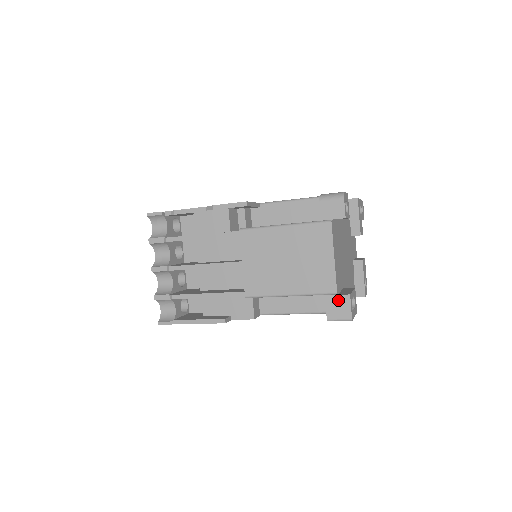
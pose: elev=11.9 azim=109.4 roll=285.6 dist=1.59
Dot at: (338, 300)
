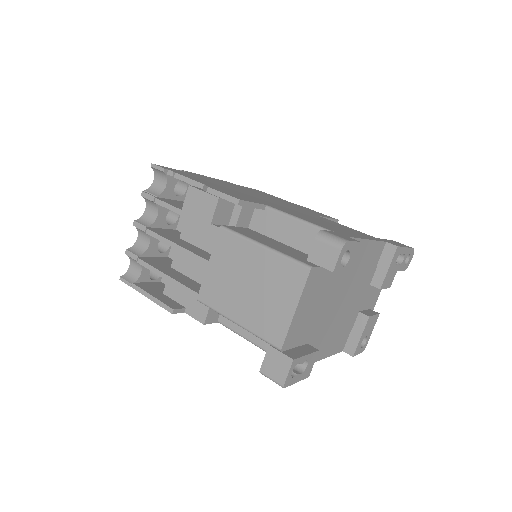
Dot at: (279, 358)
